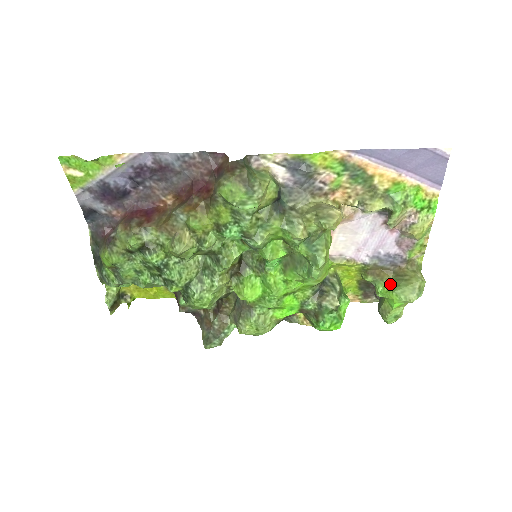
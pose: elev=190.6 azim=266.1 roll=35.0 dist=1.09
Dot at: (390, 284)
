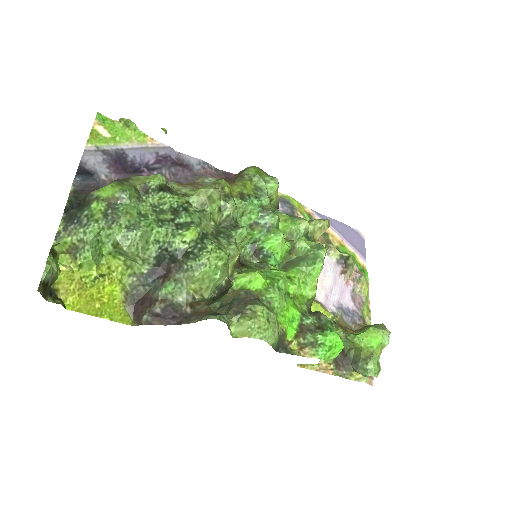
Dot at: (361, 331)
